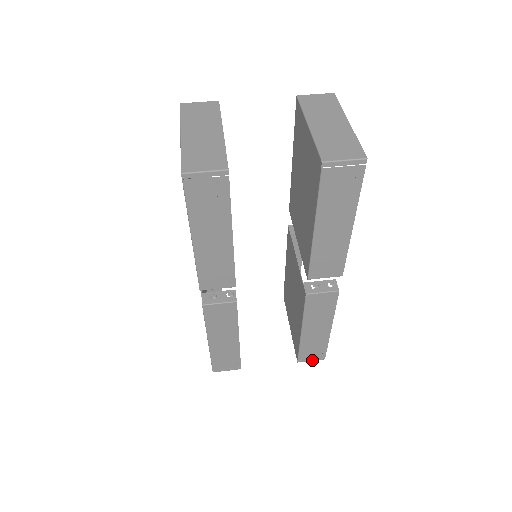
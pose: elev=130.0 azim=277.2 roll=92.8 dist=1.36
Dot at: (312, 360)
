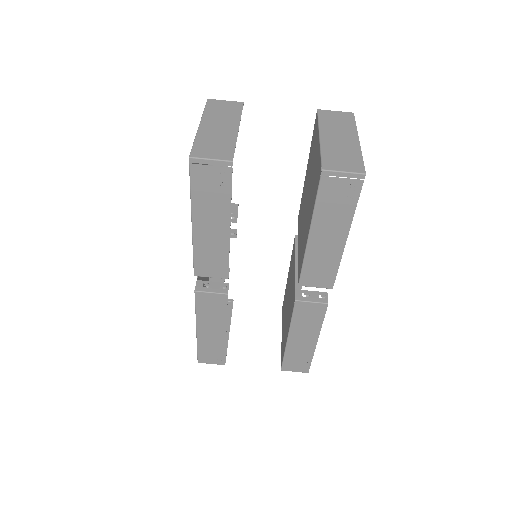
Dot at: (296, 371)
